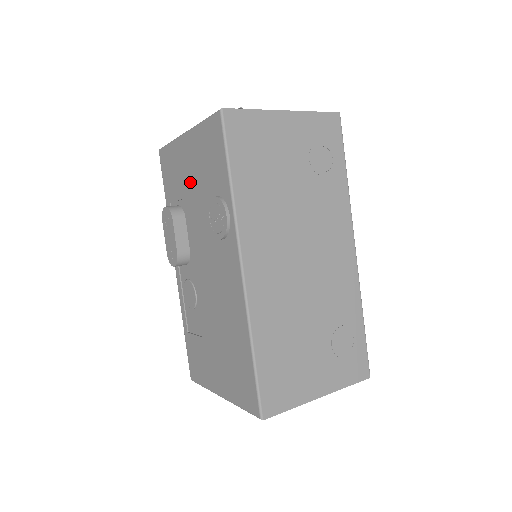
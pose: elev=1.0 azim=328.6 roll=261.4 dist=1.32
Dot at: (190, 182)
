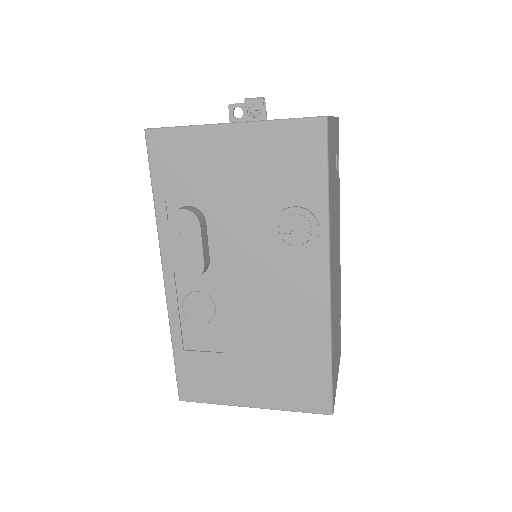
Dot at: (233, 183)
